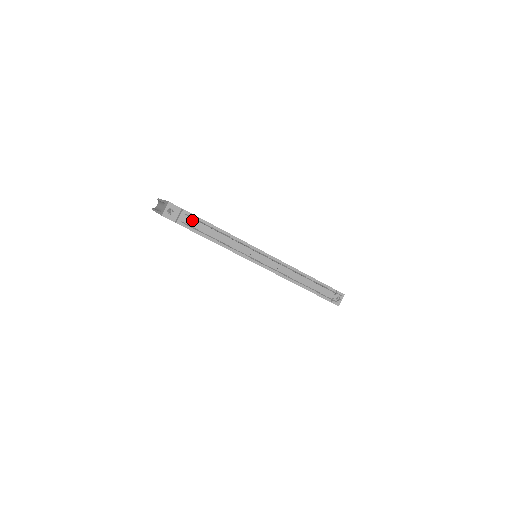
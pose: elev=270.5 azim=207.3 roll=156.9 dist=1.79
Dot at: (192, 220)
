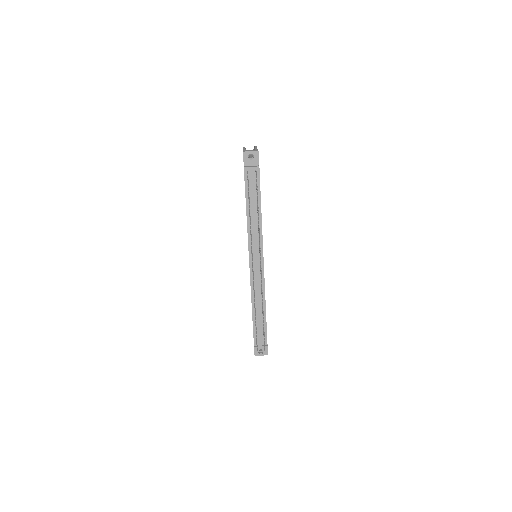
Dot at: (254, 180)
